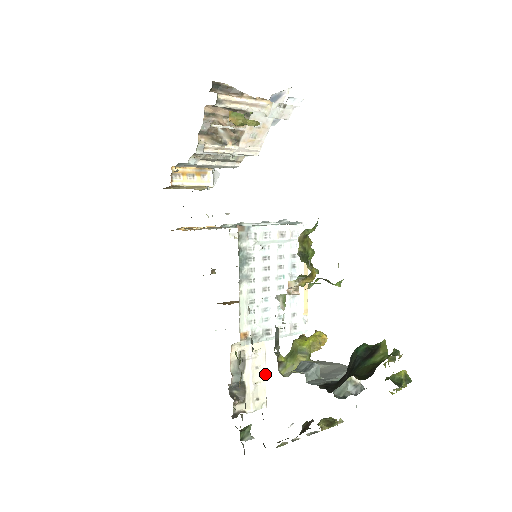
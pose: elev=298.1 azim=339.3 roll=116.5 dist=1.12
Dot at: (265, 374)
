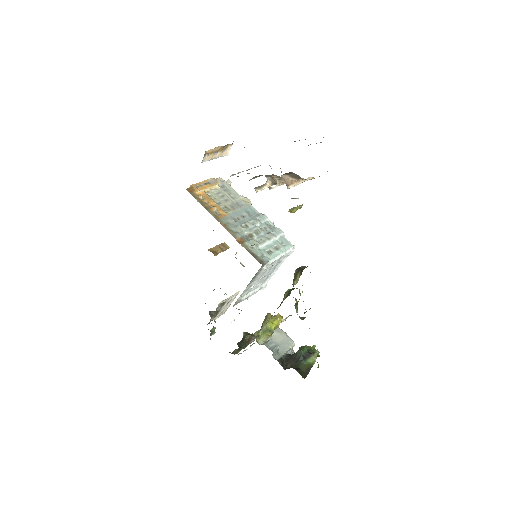
Dot at: occluded
